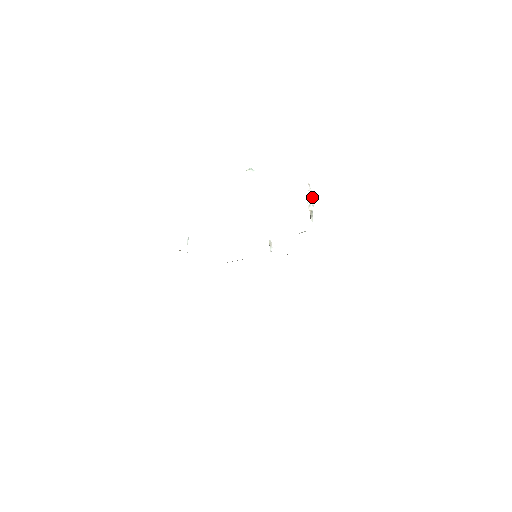
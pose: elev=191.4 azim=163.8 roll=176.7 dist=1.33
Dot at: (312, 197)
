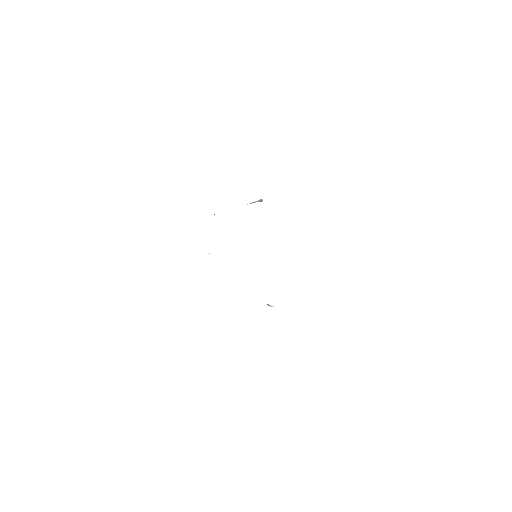
Dot at: (254, 202)
